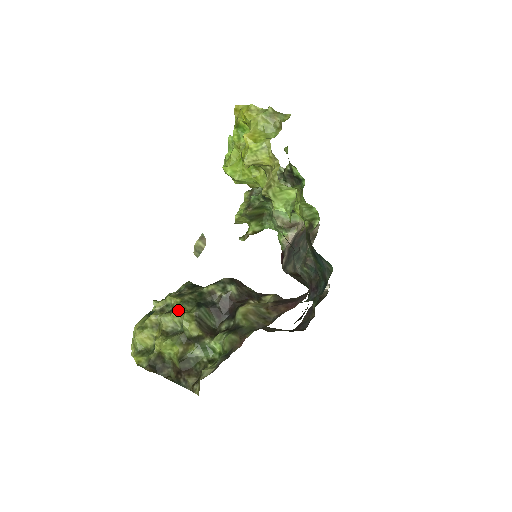
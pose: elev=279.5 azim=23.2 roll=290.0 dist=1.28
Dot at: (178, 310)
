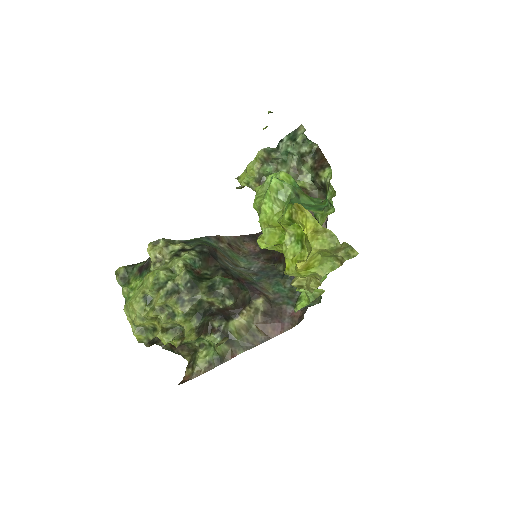
Dot at: (180, 322)
